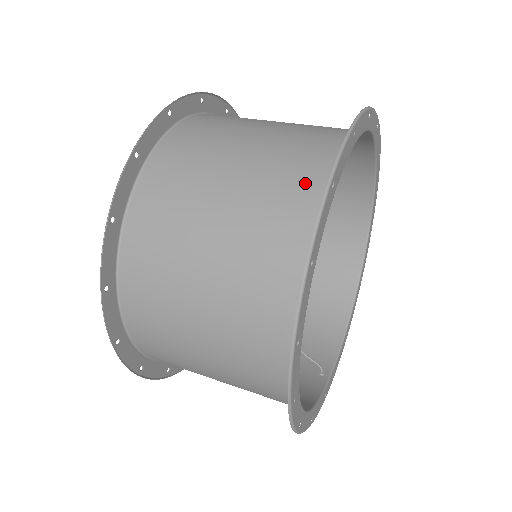
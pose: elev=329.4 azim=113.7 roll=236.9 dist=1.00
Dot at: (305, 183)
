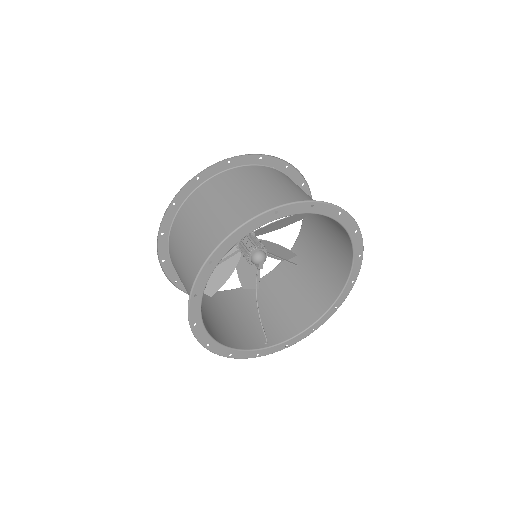
Dot at: occluded
